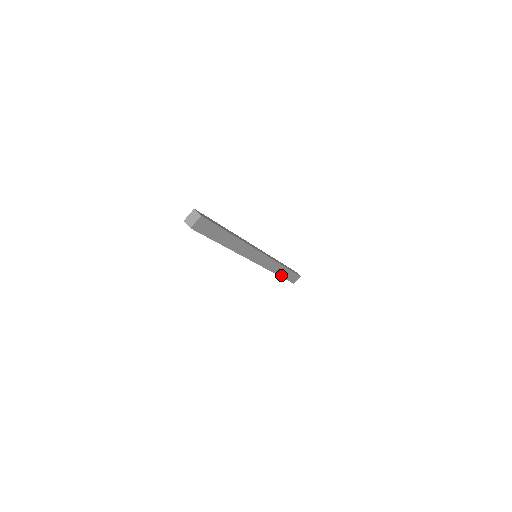
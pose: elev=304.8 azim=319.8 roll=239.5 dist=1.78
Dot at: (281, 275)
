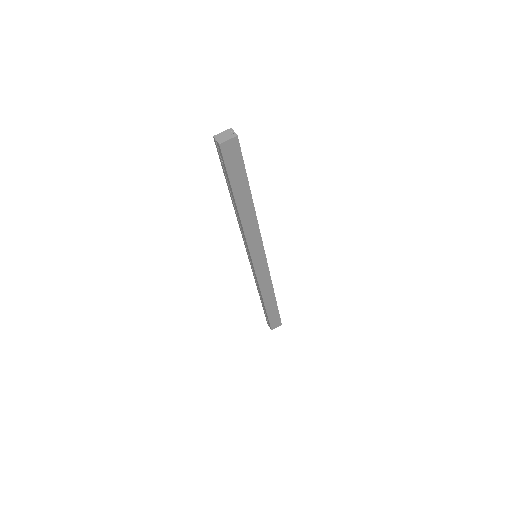
Dot at: (266, 306)
